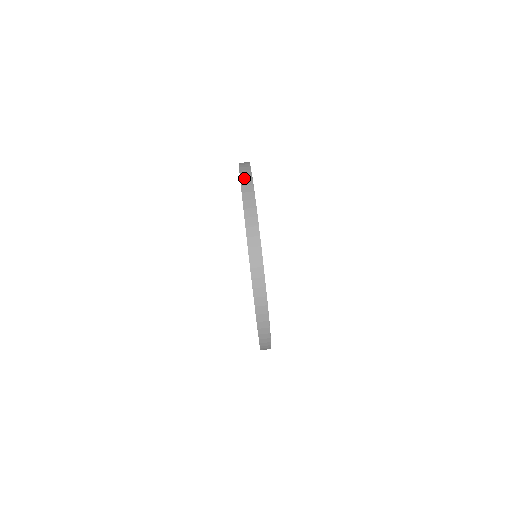
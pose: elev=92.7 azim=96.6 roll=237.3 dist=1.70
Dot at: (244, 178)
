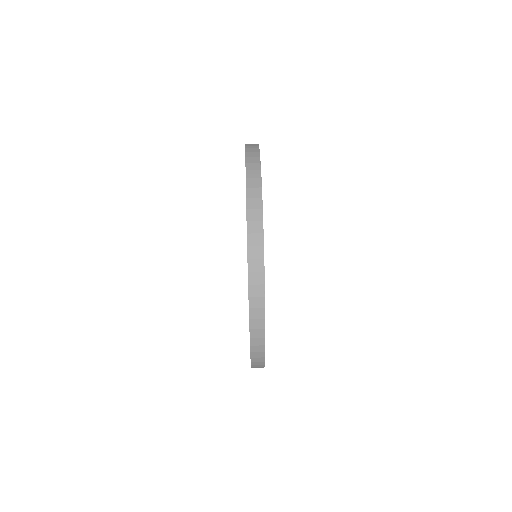
Dot at: (251, 185)
